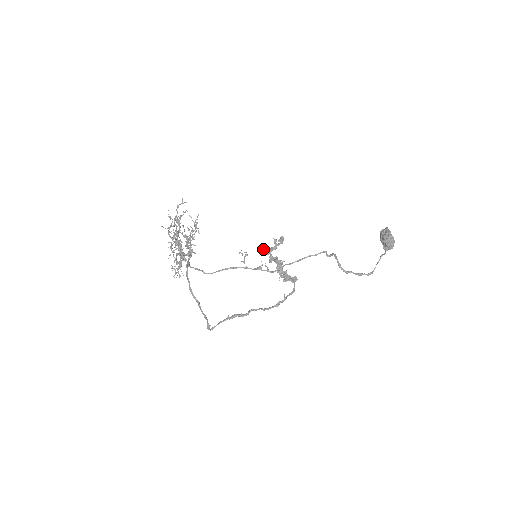
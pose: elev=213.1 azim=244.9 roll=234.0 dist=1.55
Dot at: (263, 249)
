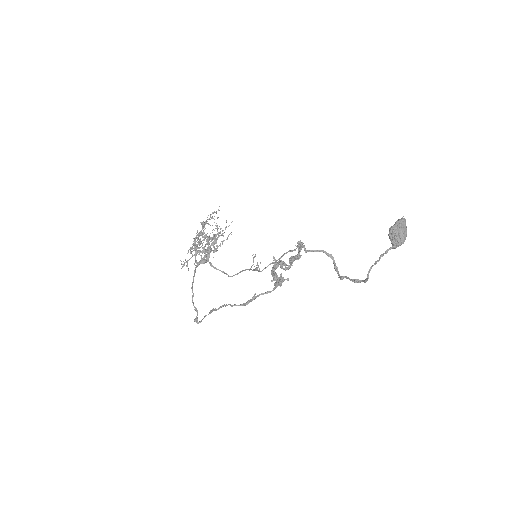
Dot at: (290, 257)
